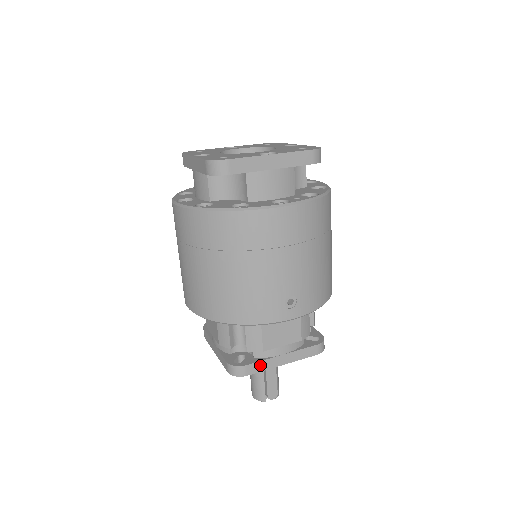
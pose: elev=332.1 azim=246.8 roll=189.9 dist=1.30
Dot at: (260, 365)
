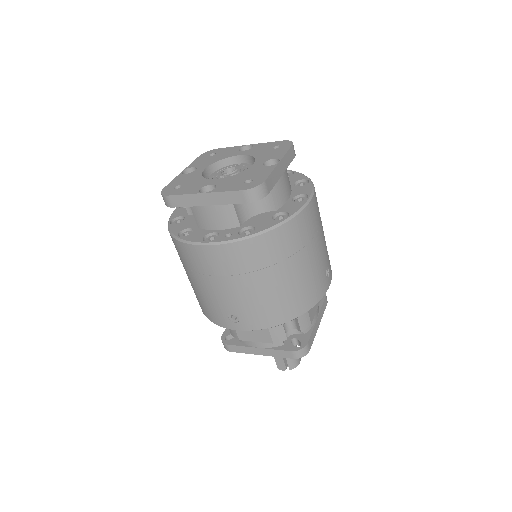
Dot at: (240, 348)
